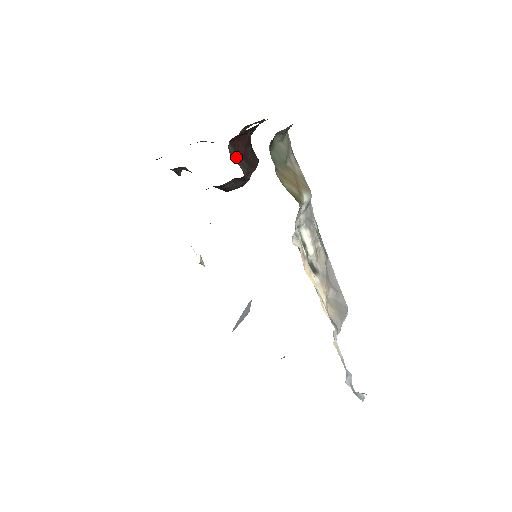
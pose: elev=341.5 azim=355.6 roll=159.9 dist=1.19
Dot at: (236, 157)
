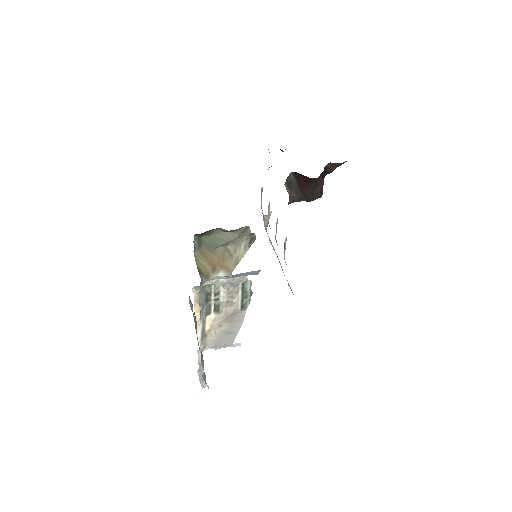
Dot at: (293, 185)
